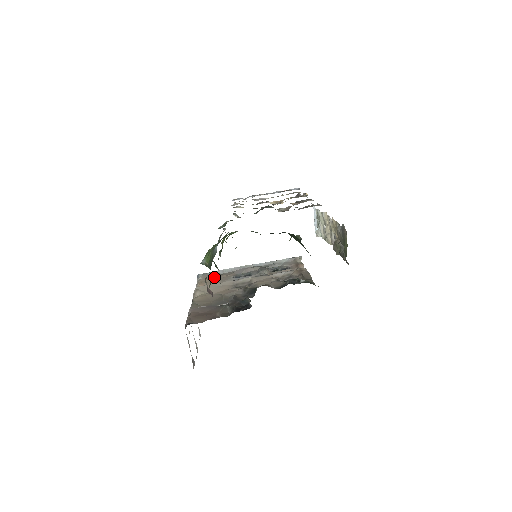
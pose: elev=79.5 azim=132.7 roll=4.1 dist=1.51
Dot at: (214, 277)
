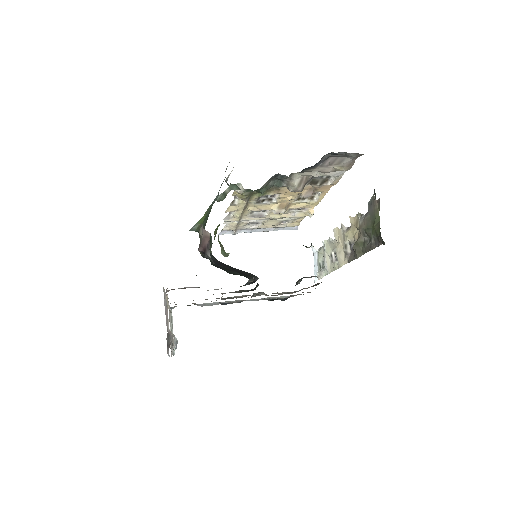
Dot at: occluded
